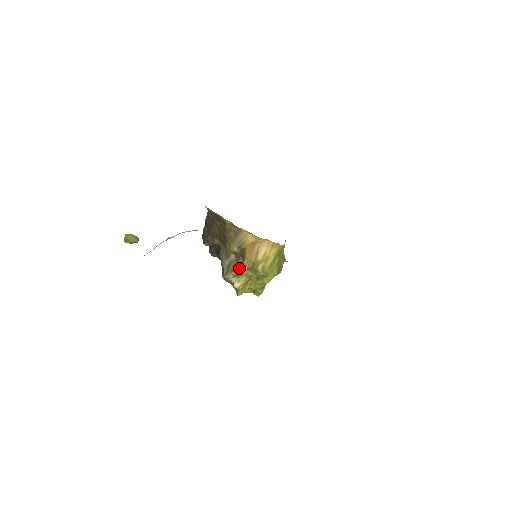
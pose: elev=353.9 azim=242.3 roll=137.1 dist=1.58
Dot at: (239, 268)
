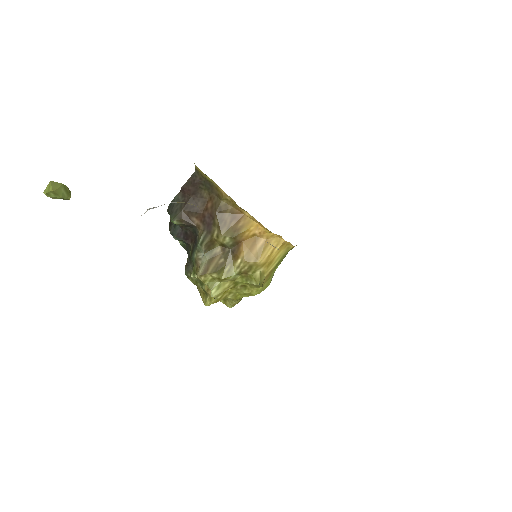
Dot at: (225, 269)
